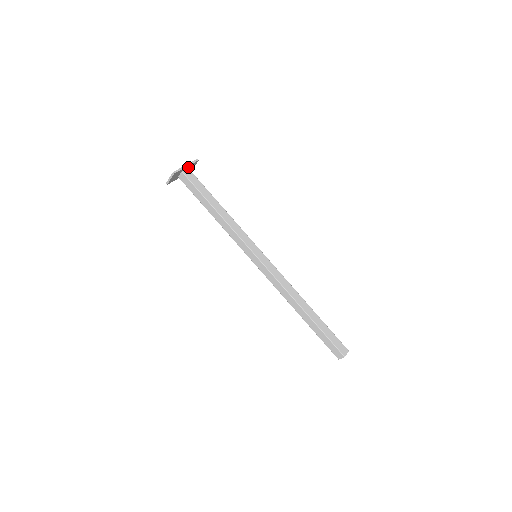
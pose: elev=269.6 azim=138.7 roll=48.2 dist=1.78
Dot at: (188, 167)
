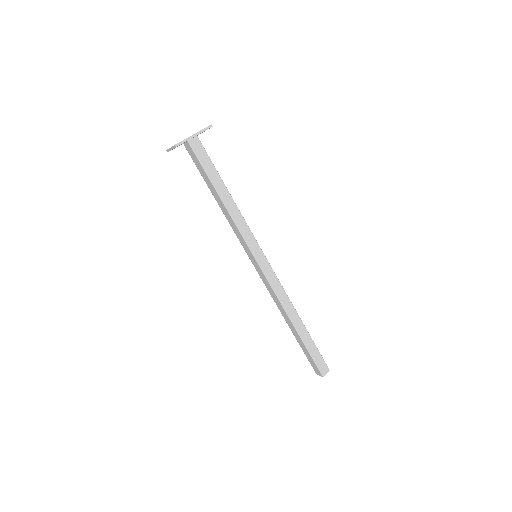
Dot at: (197, 134)
